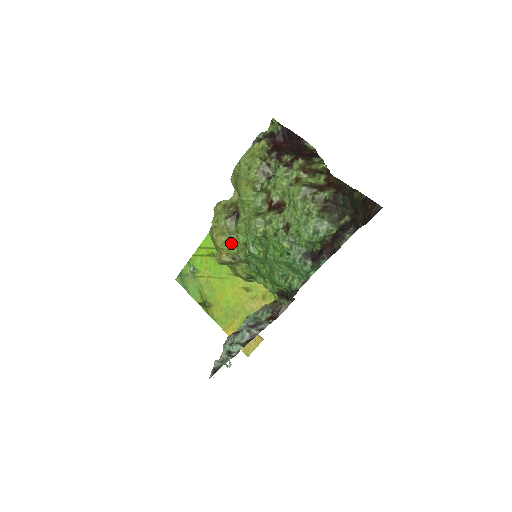
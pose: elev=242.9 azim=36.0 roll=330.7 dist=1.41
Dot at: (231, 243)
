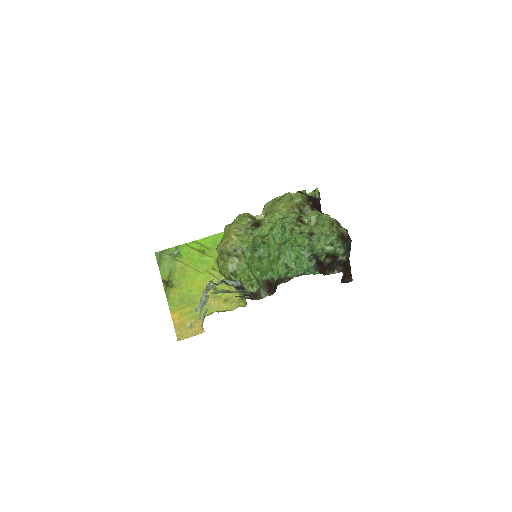
Dot at: (242, 239)
